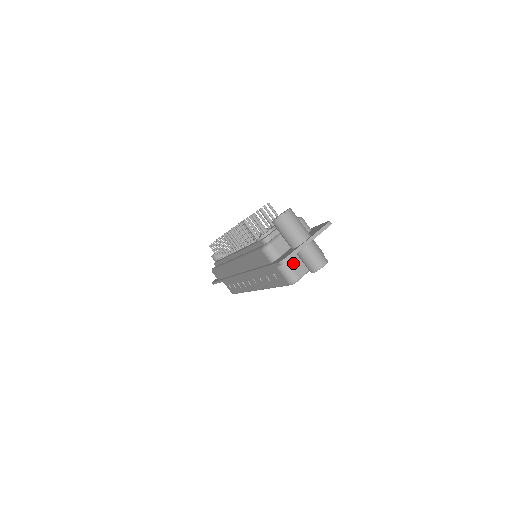
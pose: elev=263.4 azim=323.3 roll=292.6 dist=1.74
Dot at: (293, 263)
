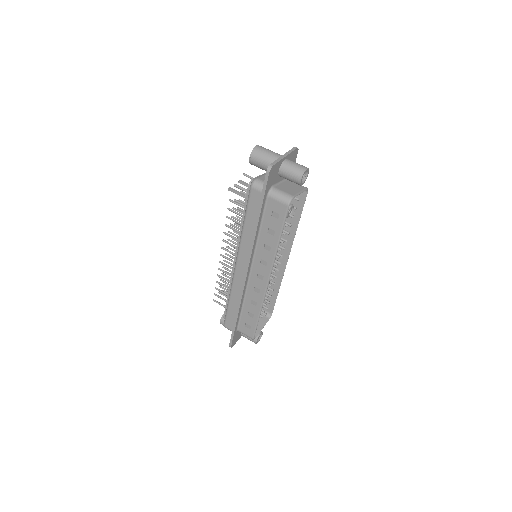
Dot at: (282, 189)
